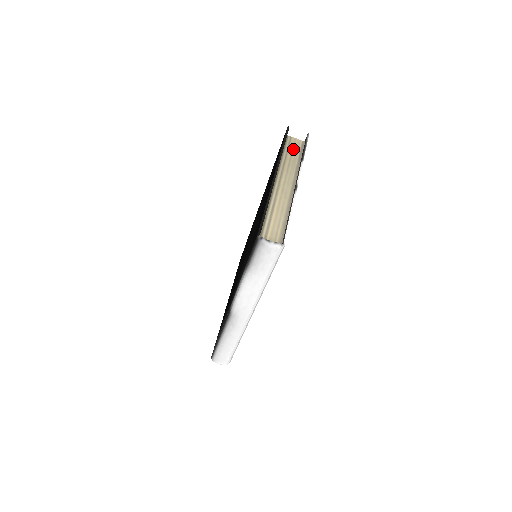
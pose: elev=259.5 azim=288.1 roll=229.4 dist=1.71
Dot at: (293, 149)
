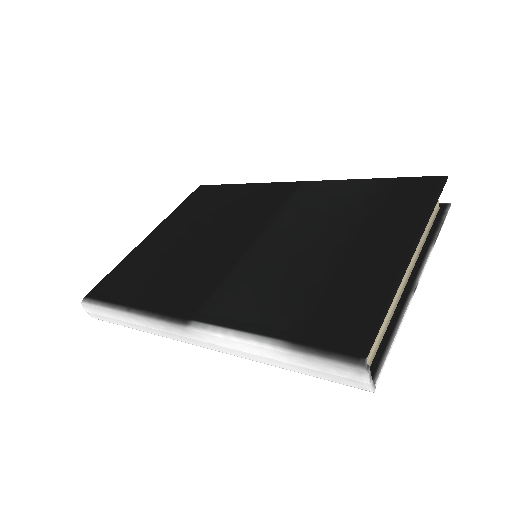
Dot at: occluded
